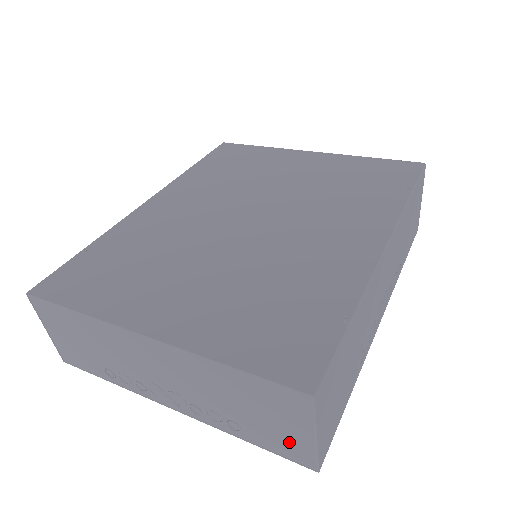
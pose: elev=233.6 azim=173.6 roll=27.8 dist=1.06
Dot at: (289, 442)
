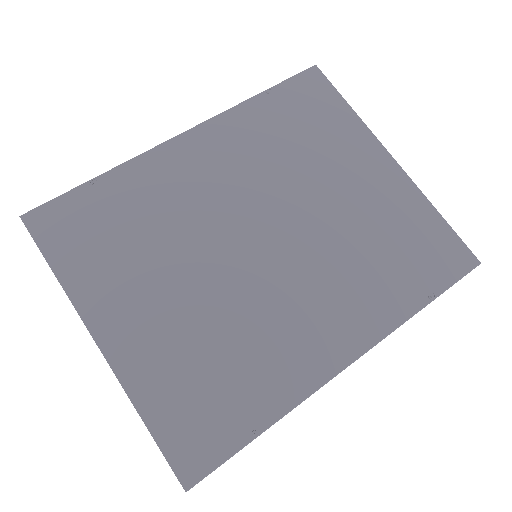
Dot at: occluded
